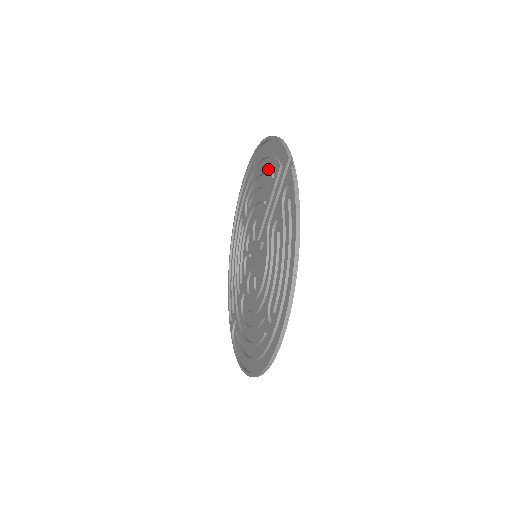
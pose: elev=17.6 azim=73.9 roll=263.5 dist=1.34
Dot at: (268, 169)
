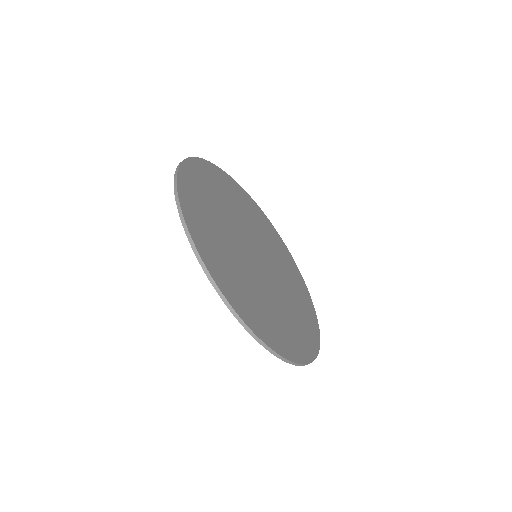
Dot at: (226, 189)
